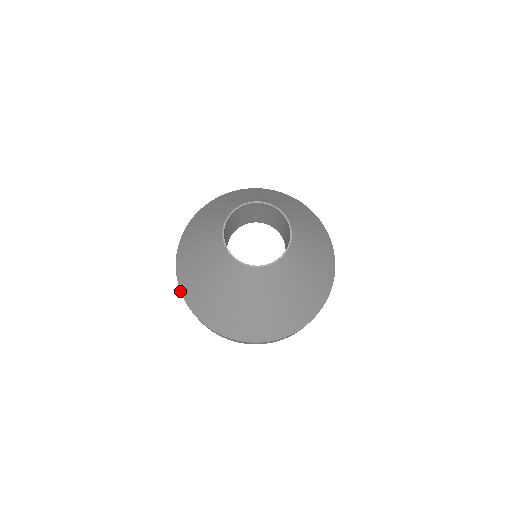
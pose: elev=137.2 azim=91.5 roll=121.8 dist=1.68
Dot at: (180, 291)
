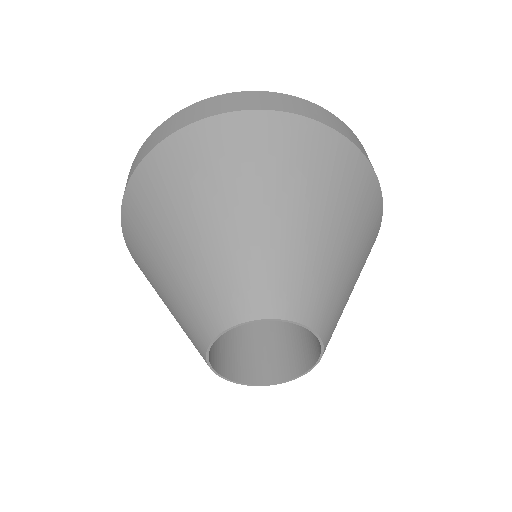
Dot at: occluded
